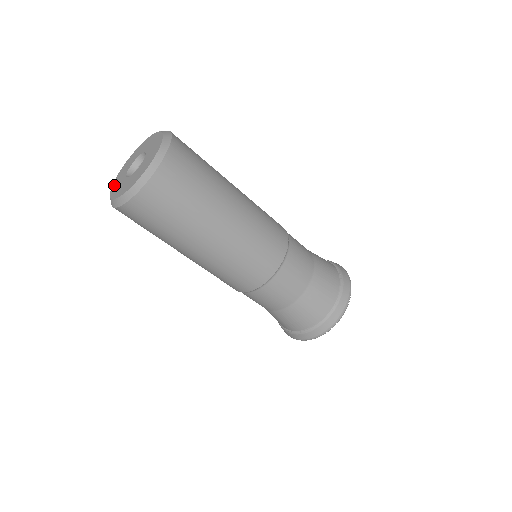
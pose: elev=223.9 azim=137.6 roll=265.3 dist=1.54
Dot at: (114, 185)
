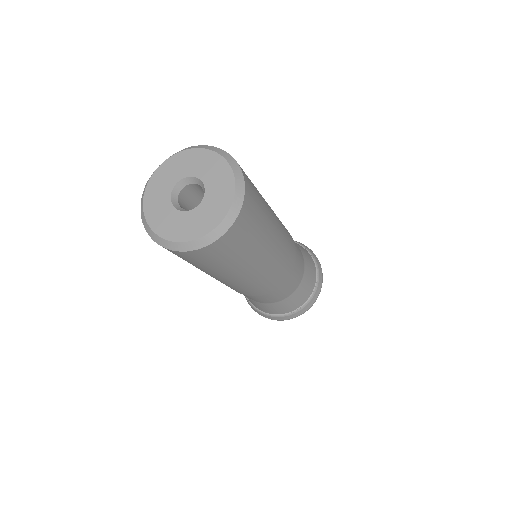
Dot at: (167, 165)
